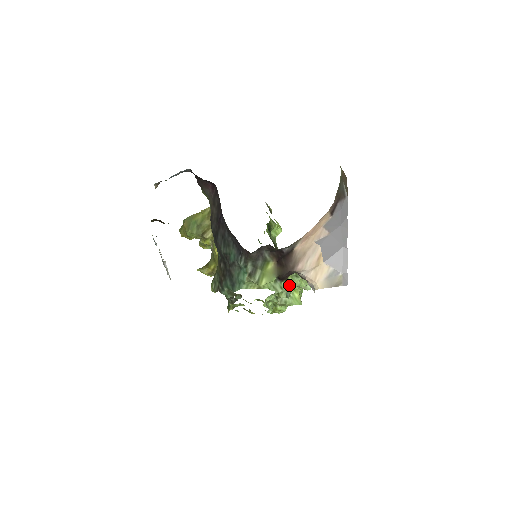
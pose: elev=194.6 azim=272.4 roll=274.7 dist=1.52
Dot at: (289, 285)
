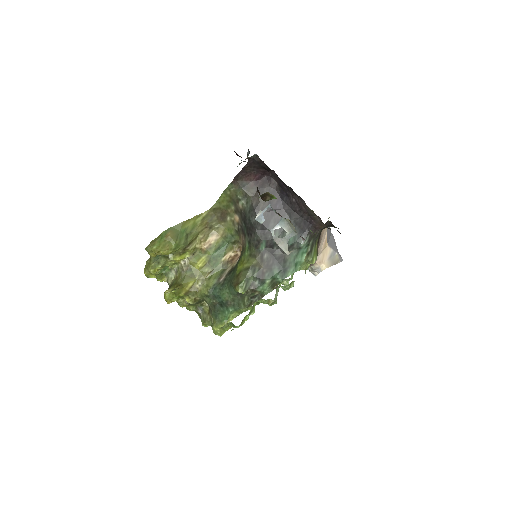
Dot at: occluded
